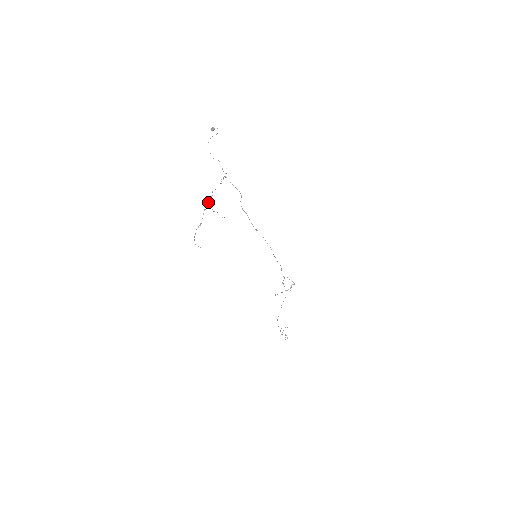
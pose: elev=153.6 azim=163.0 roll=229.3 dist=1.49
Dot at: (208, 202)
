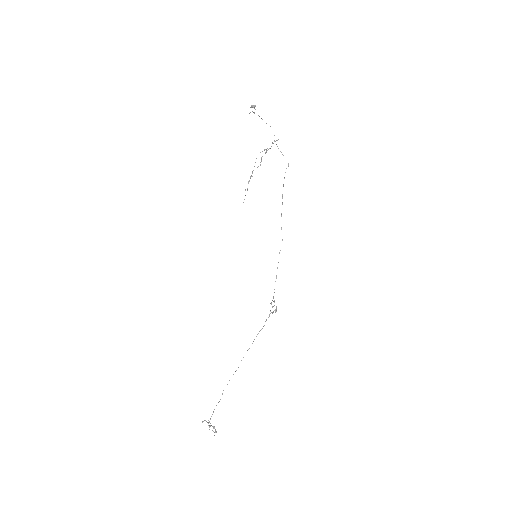
Dot at: (267, 150)
